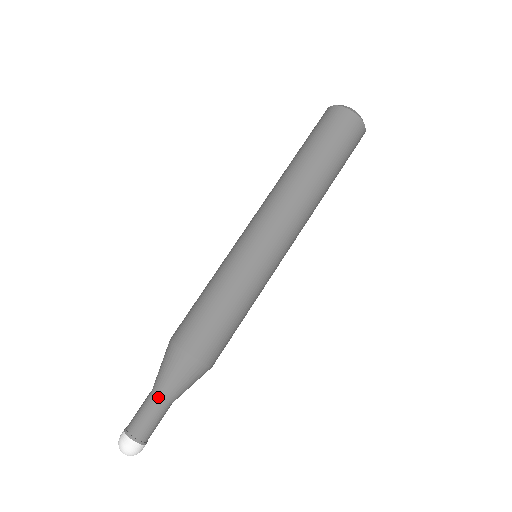
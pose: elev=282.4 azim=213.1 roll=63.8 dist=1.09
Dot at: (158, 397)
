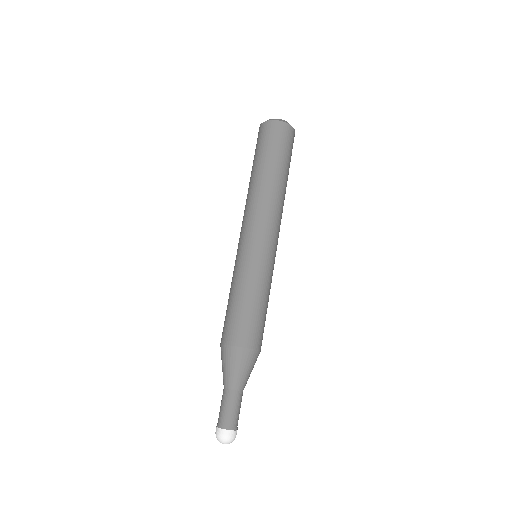
Dot at: (234, 390)
